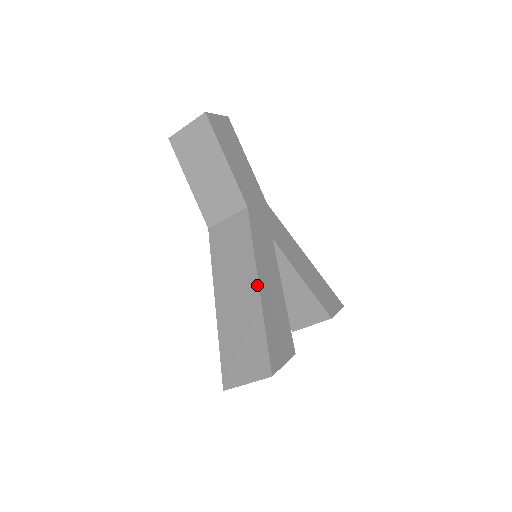
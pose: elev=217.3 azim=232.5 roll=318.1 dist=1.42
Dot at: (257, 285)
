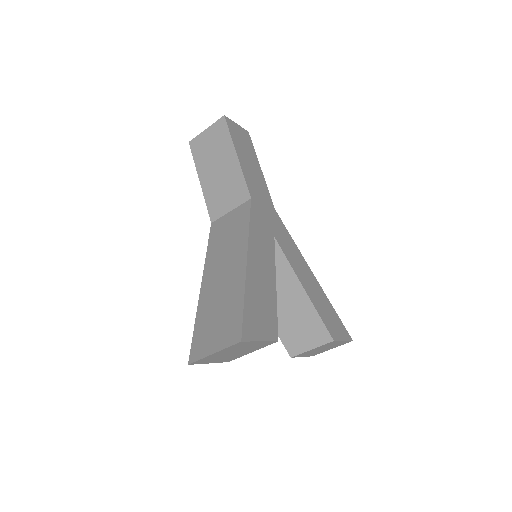
Dot at: (245, 260)
